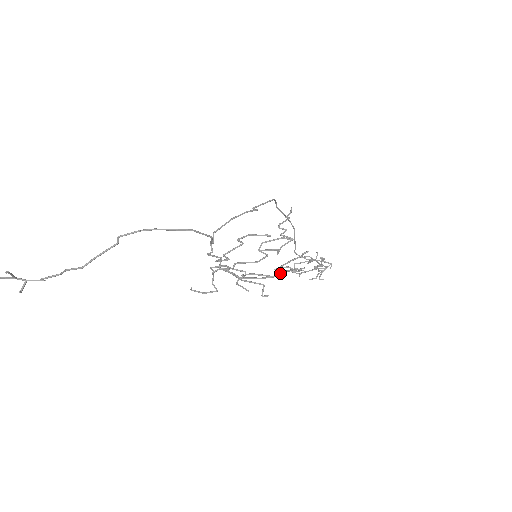
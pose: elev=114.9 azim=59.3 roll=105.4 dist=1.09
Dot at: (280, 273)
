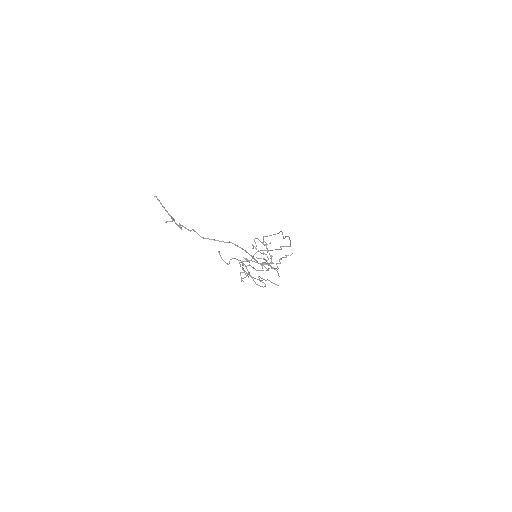
Dot at: (260, 286)
